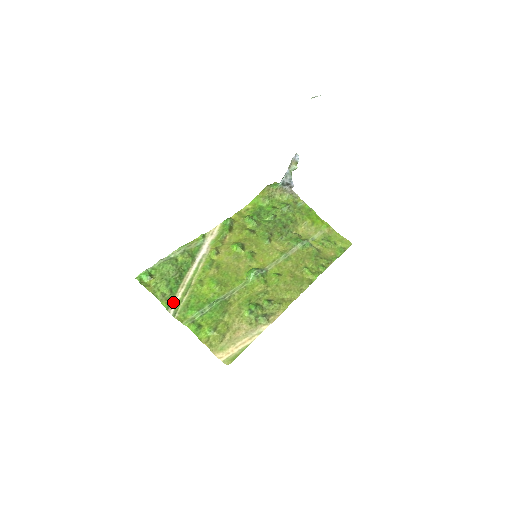
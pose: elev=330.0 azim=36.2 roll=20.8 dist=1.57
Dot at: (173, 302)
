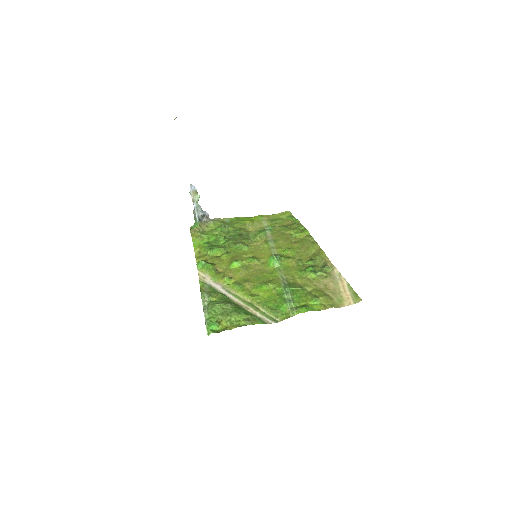
Dot at: (260, 318)
